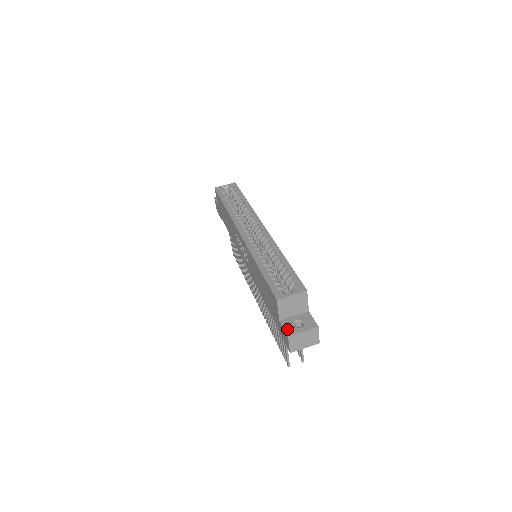
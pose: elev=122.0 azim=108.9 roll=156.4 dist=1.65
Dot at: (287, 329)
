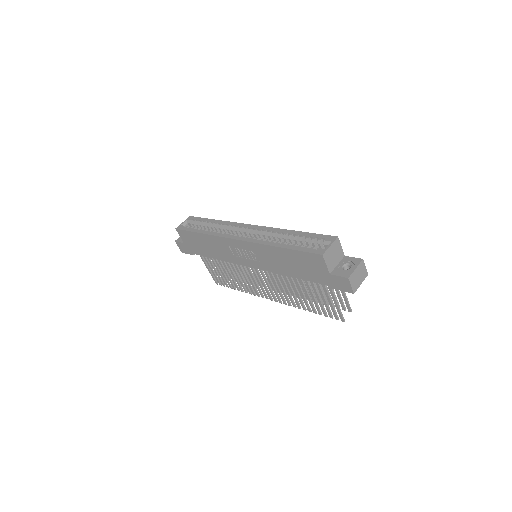
Dot at: (342, 275)
